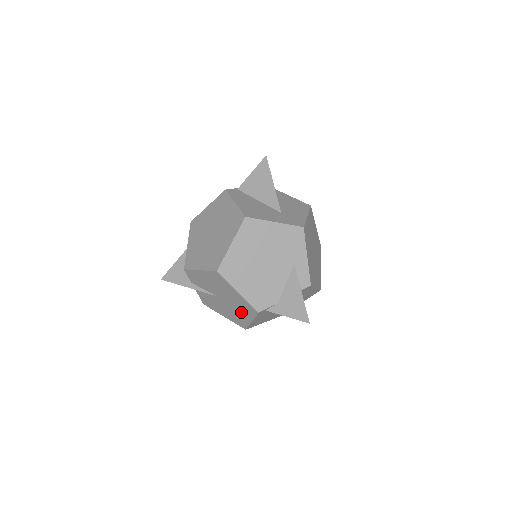
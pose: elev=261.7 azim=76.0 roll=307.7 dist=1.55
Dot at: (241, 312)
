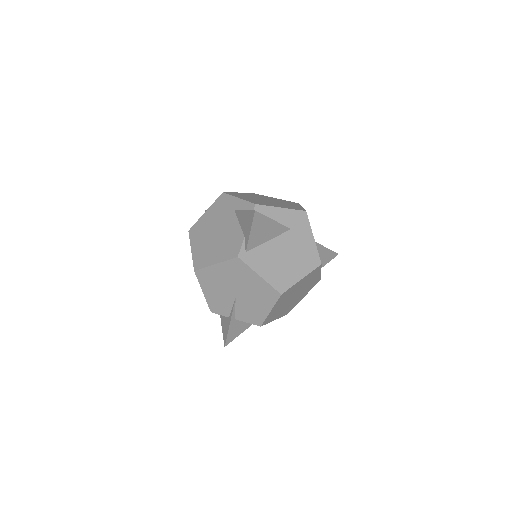
Dot at: (249, 281)
